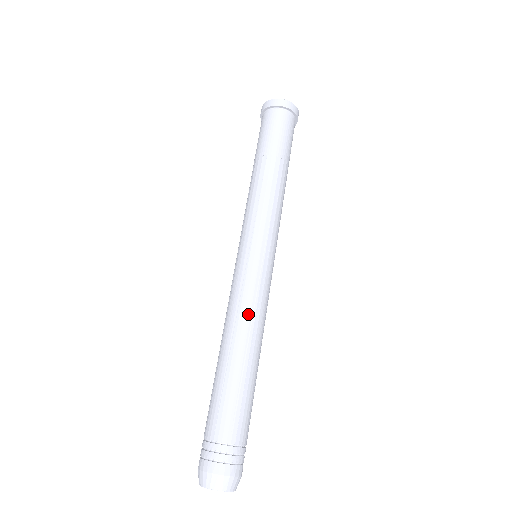
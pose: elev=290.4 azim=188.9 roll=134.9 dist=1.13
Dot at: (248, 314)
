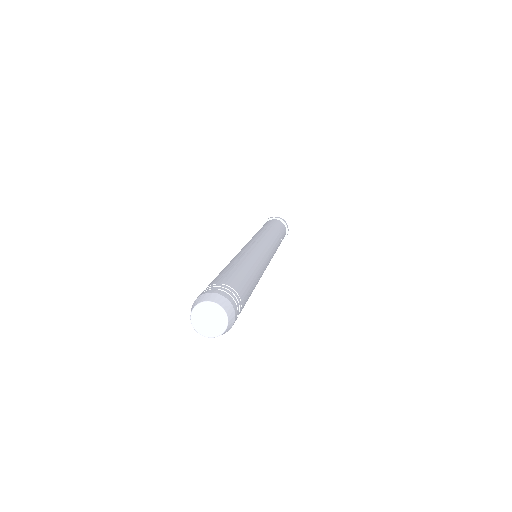
Dot at: (239, 254)
